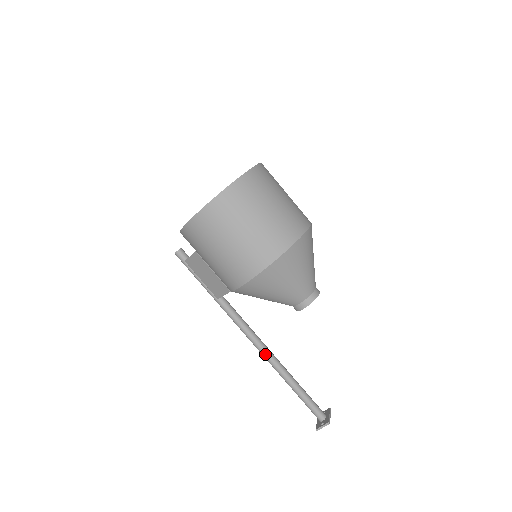
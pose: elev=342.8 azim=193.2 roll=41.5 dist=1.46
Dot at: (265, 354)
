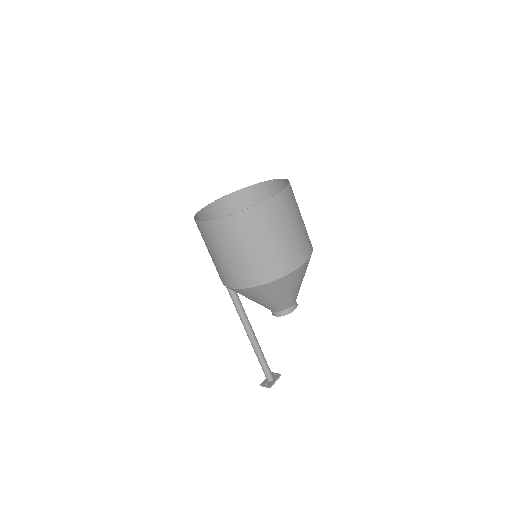
Dot at: (242, 321)
